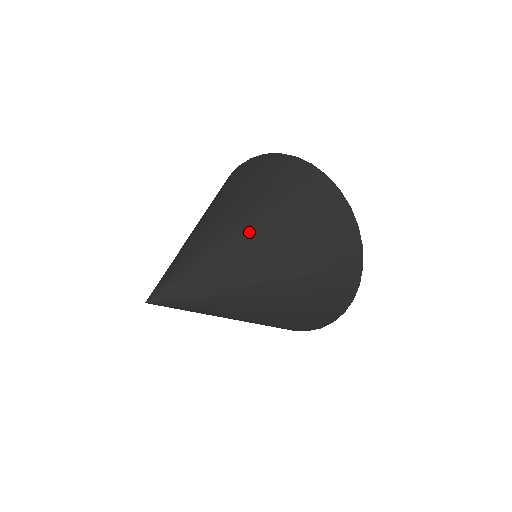
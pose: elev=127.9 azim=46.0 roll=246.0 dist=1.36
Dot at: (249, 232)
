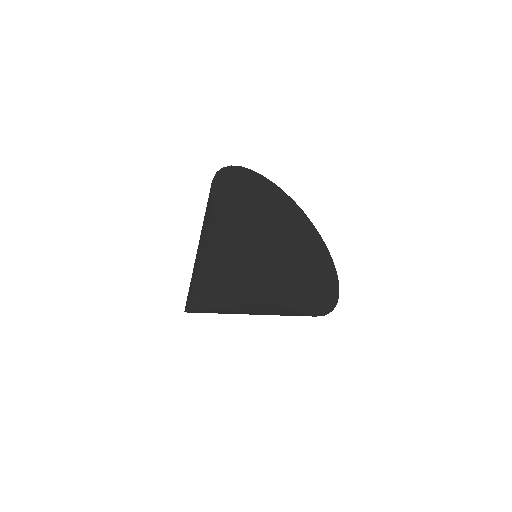
Dot at: (213, 296)
